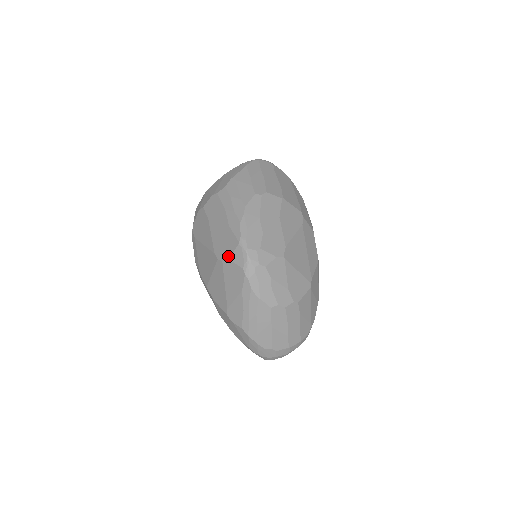
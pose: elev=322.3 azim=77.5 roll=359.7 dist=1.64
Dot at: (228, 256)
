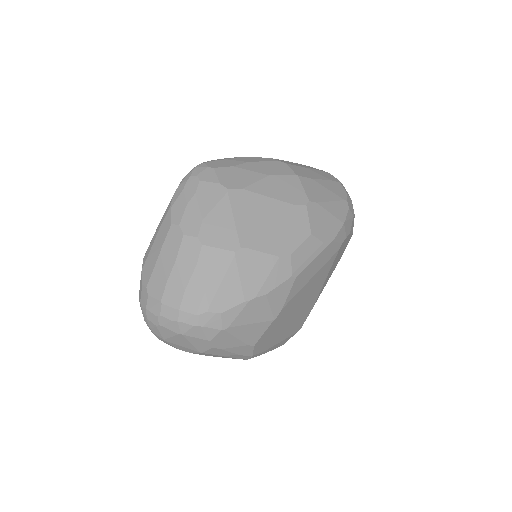
Dot at: occluded
